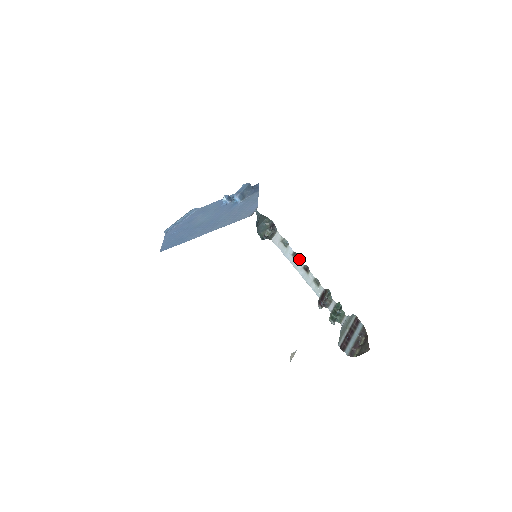
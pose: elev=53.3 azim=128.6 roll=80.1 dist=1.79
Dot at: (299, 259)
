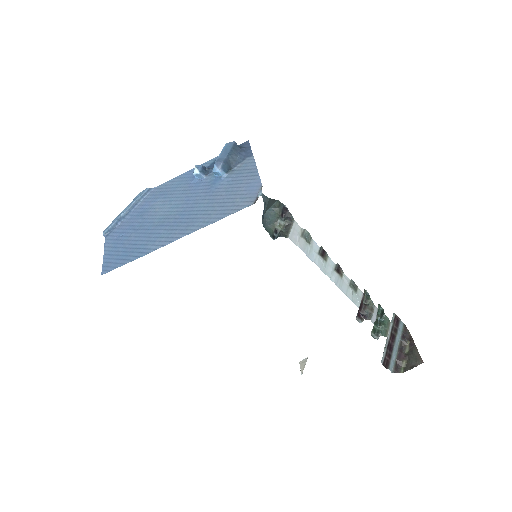
Dot at: (328, 257)
